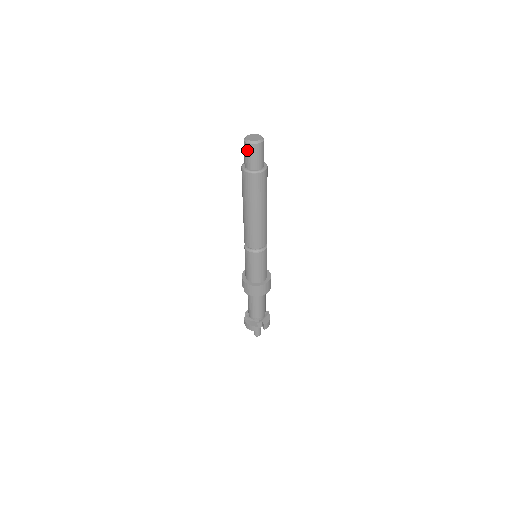
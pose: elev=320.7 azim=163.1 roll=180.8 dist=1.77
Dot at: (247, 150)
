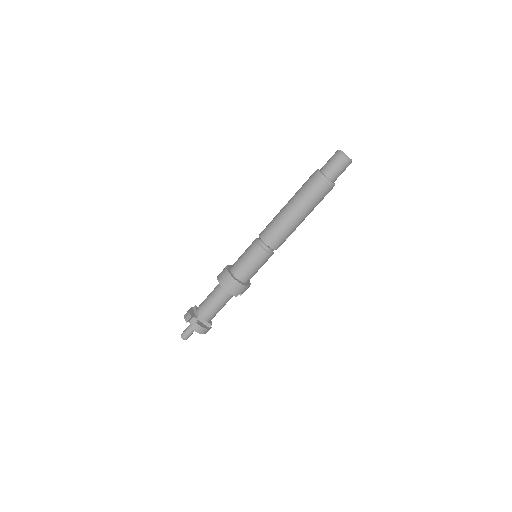
Dot at: (333, 155)
